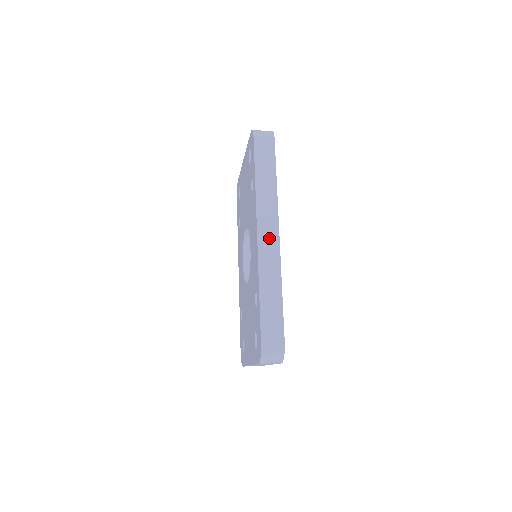
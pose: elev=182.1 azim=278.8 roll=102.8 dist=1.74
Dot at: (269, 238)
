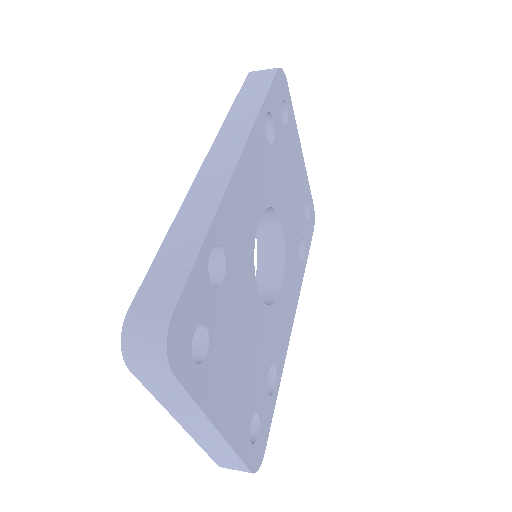
Dot at: (220, 165)
